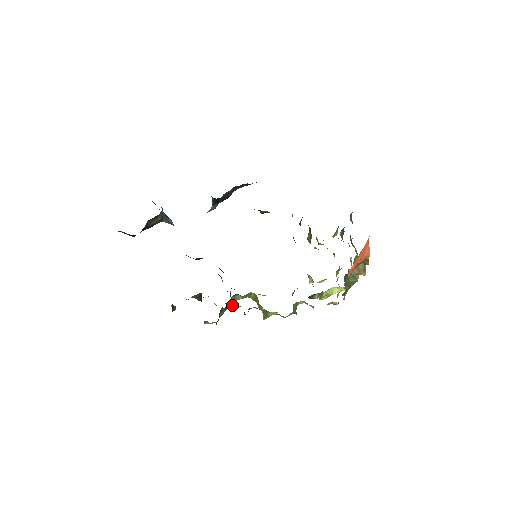
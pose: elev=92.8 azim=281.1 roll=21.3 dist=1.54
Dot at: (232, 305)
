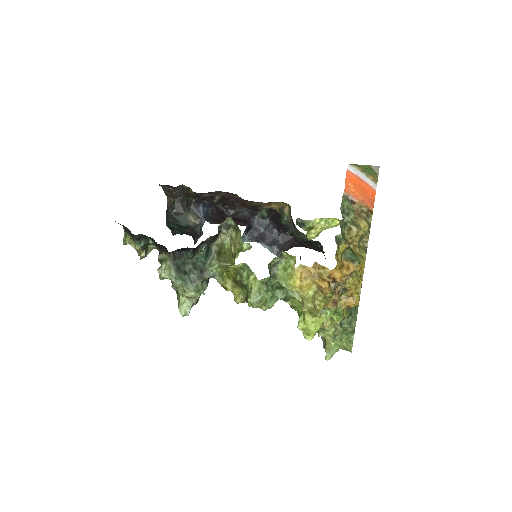
Dot at: (198, 282)
